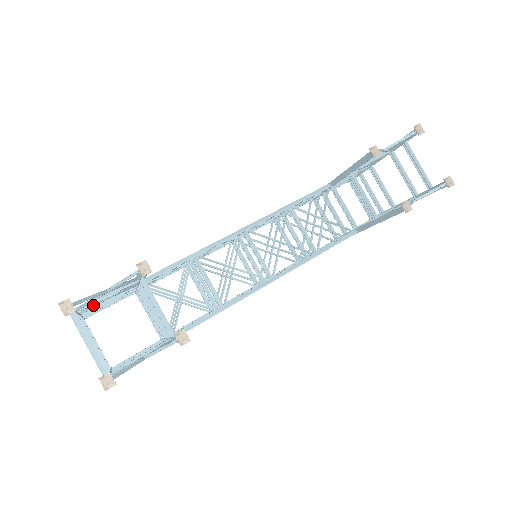
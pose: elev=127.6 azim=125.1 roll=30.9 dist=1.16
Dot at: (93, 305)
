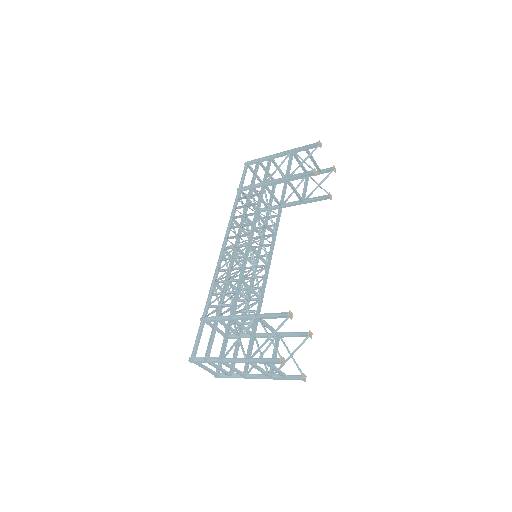
Dot at: (231, 348)
